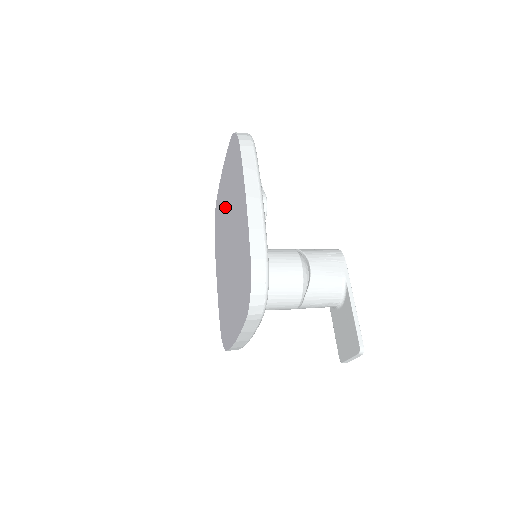
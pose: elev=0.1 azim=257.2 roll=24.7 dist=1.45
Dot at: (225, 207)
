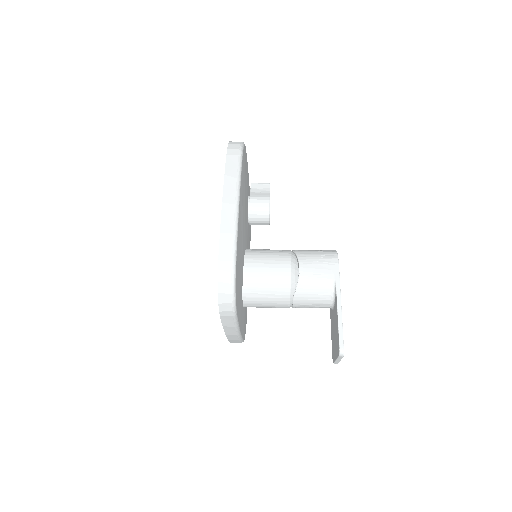
Dot at: occluded
